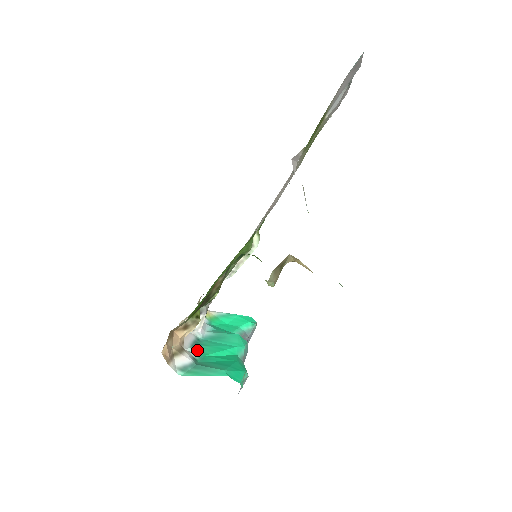
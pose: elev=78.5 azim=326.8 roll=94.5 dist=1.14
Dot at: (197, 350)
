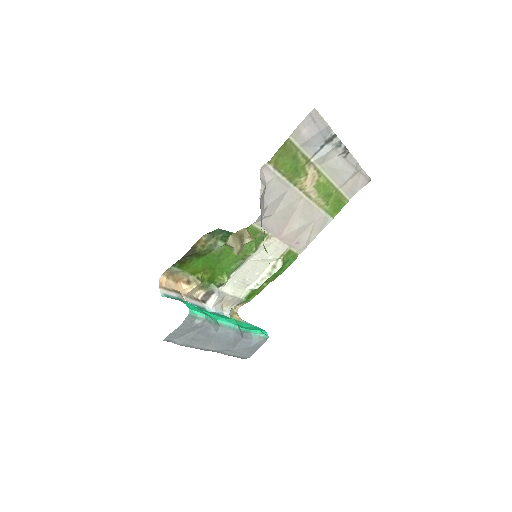
Dot at: occluded
